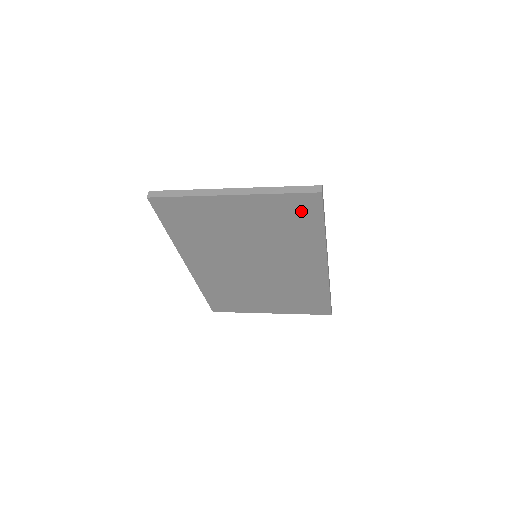
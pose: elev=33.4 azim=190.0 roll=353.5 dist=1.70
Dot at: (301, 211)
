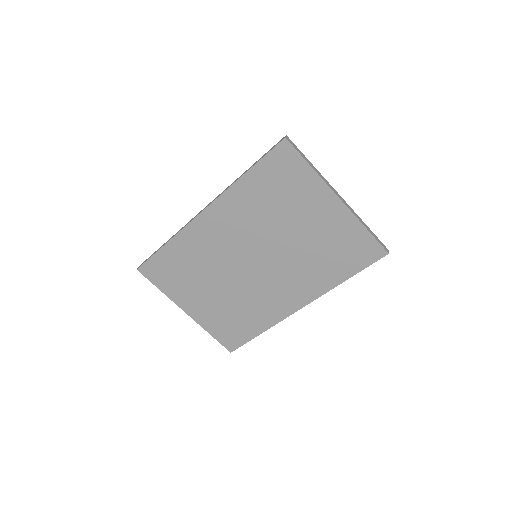
Dot at: (357, 253)
